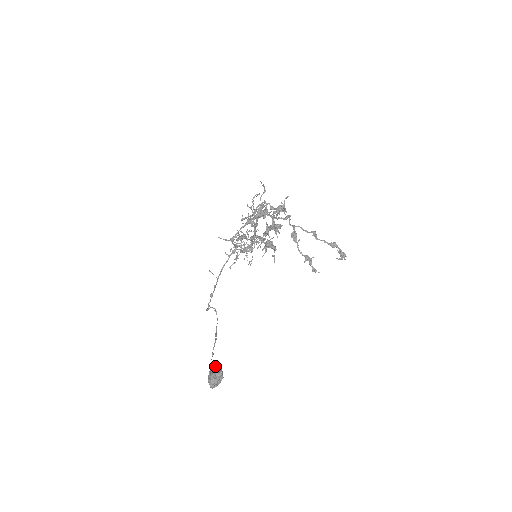
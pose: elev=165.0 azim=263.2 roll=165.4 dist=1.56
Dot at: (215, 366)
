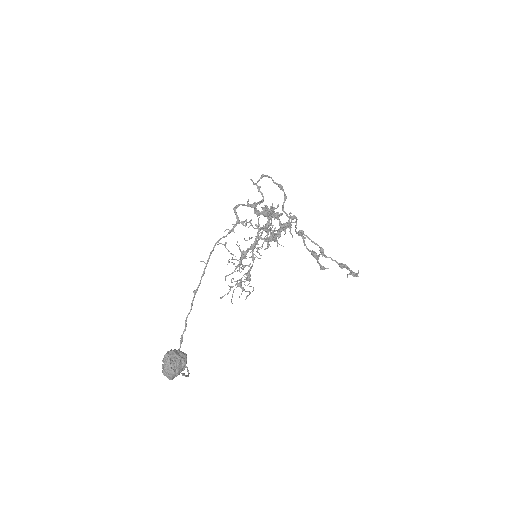
Dot at: occluded
